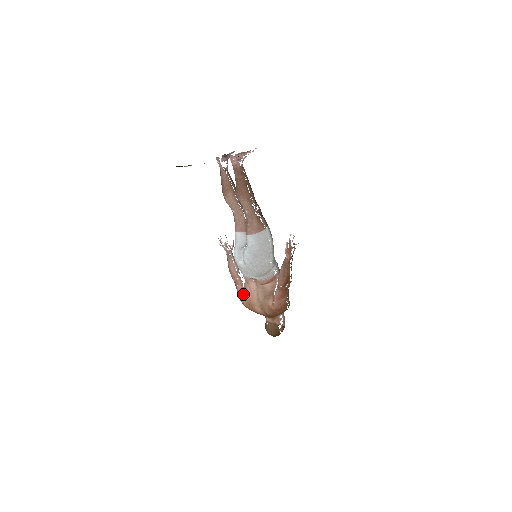
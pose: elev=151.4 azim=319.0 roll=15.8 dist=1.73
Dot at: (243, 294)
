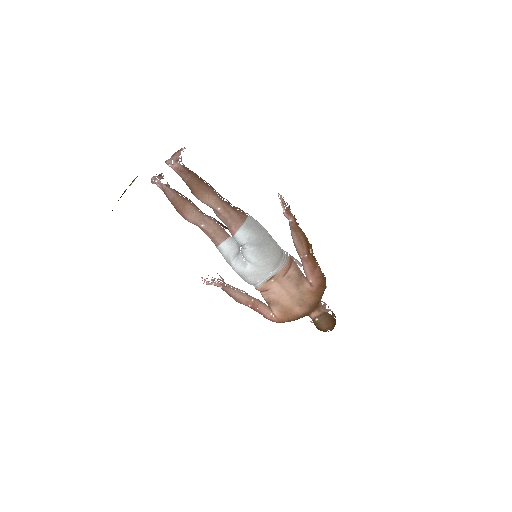
Dot at: (270, 310)
